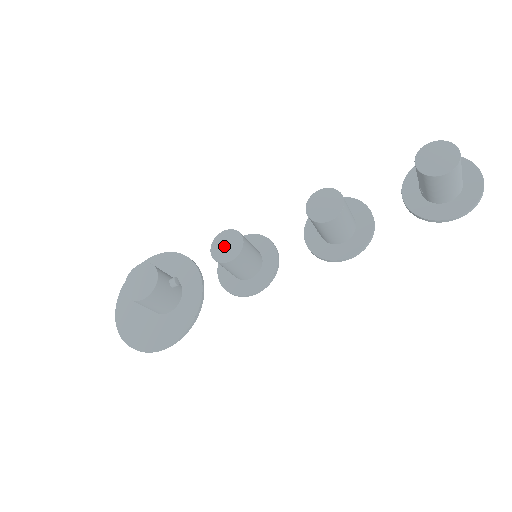
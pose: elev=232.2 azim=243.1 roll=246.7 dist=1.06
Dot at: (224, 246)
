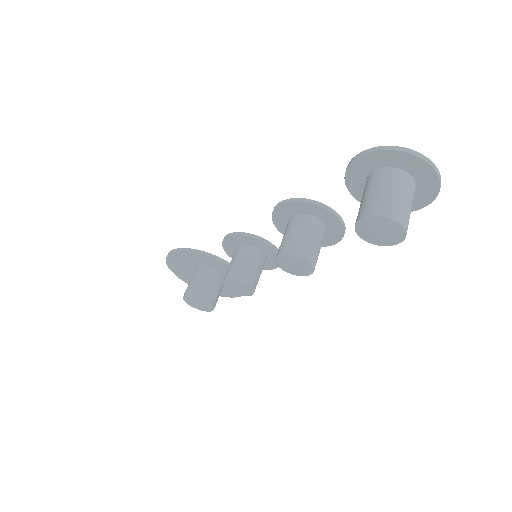
Dot at: (237, 289)
